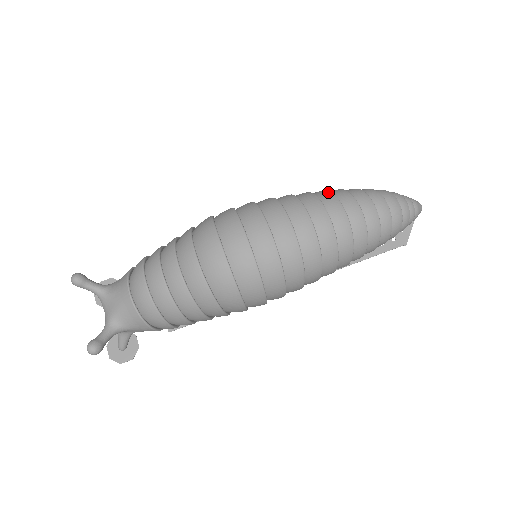
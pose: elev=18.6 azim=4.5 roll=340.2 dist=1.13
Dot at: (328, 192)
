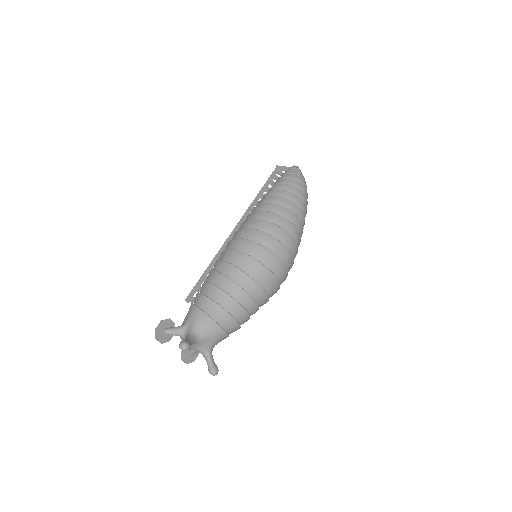
Dot at: (290, 202)
